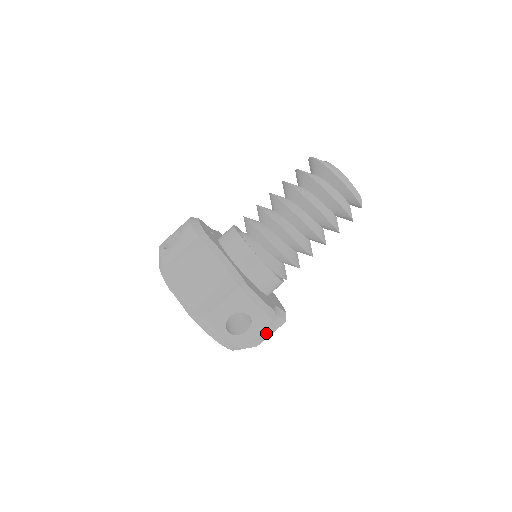
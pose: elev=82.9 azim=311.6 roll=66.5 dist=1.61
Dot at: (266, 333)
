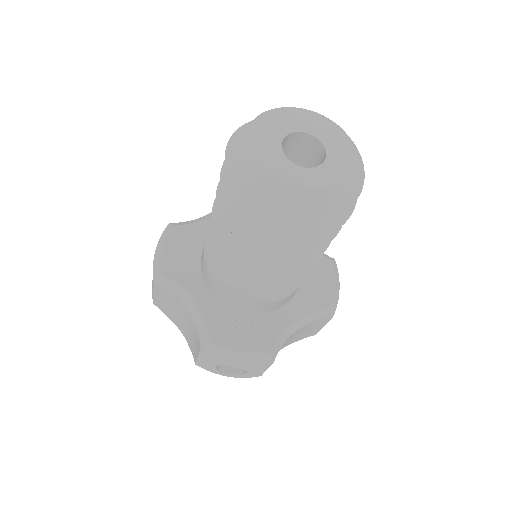
Dot at: occluded
